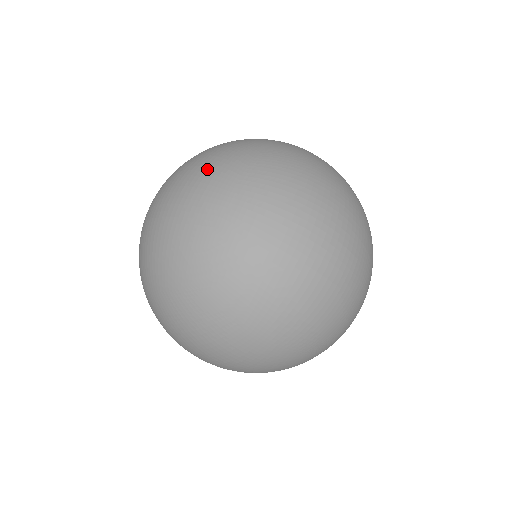
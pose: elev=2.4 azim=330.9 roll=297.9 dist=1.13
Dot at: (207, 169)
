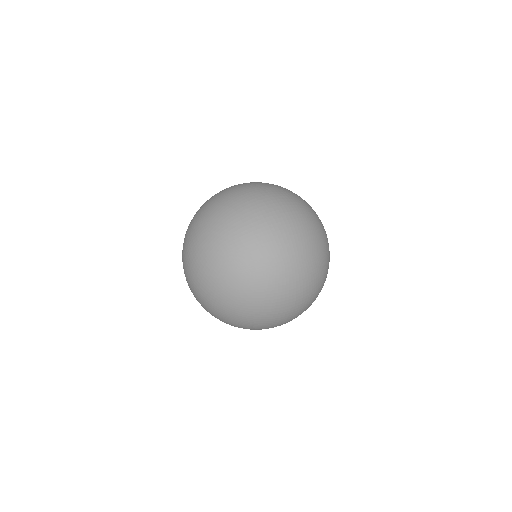
Dot at: occluded
